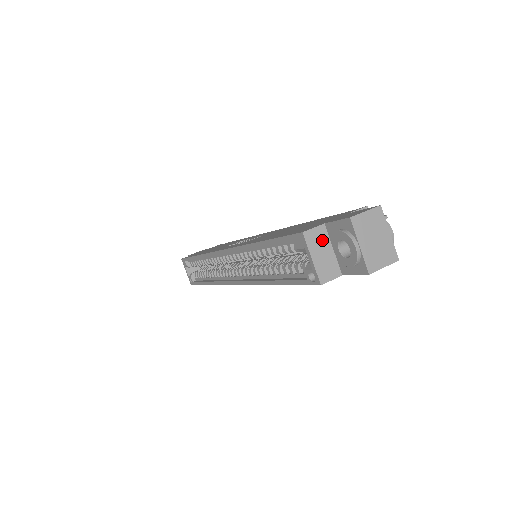
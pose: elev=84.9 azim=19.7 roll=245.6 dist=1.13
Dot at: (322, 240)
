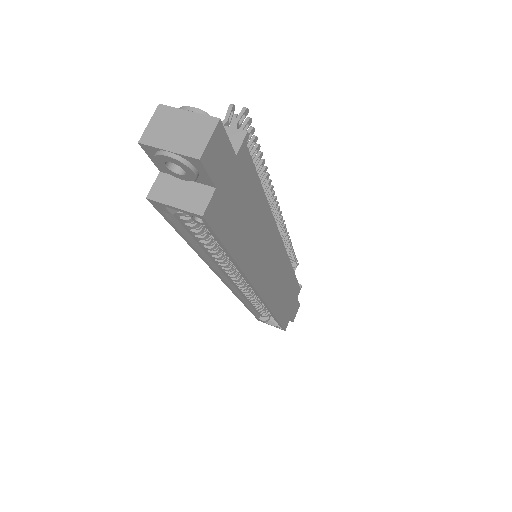
Dot at: (169, 185)
